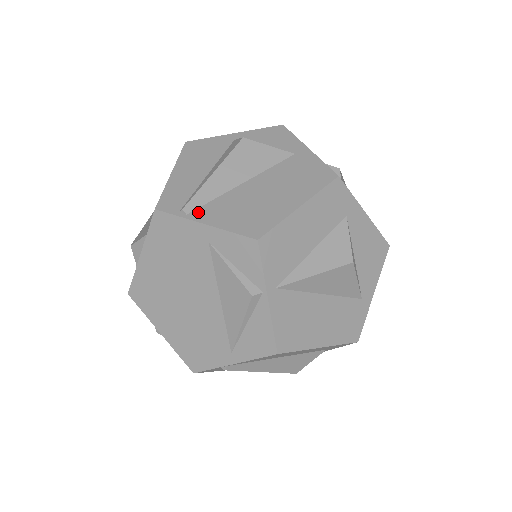
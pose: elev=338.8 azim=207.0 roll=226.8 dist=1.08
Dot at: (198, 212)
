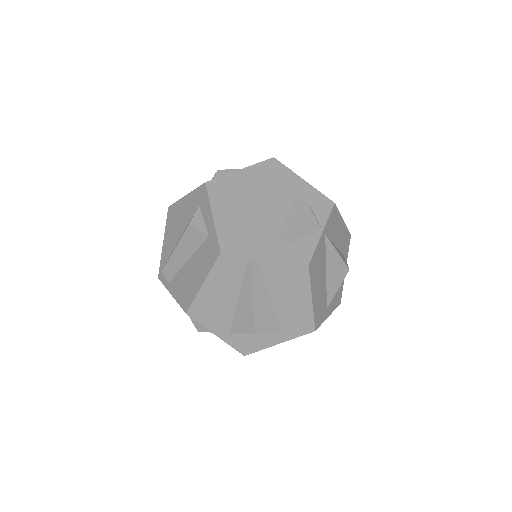
Dot at: occluded
